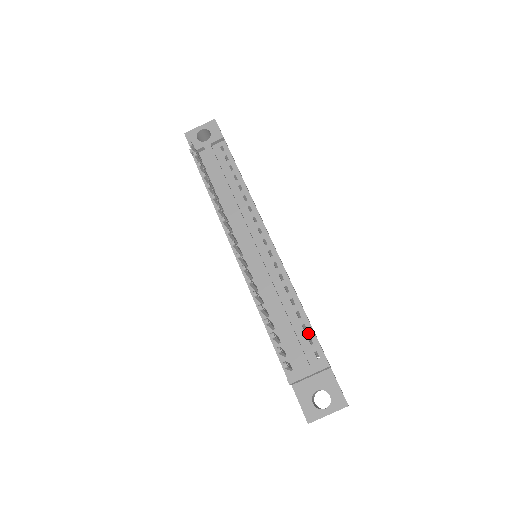
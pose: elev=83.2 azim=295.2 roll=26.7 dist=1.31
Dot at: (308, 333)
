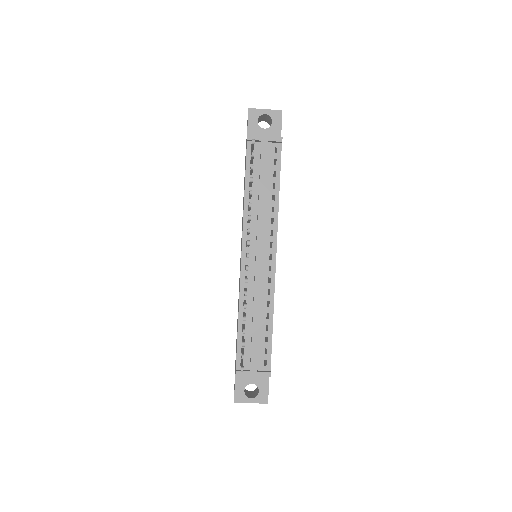
Dot at: (267, 345)
